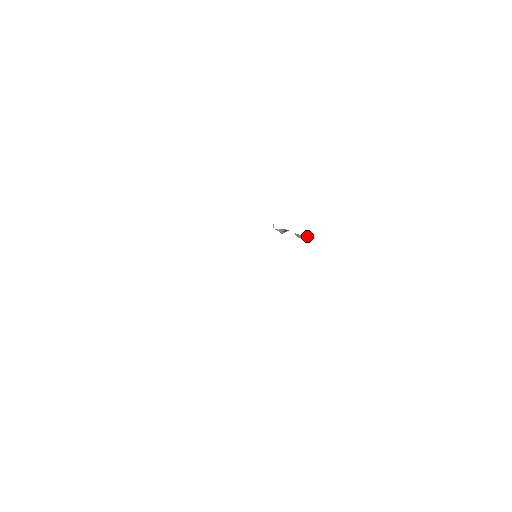
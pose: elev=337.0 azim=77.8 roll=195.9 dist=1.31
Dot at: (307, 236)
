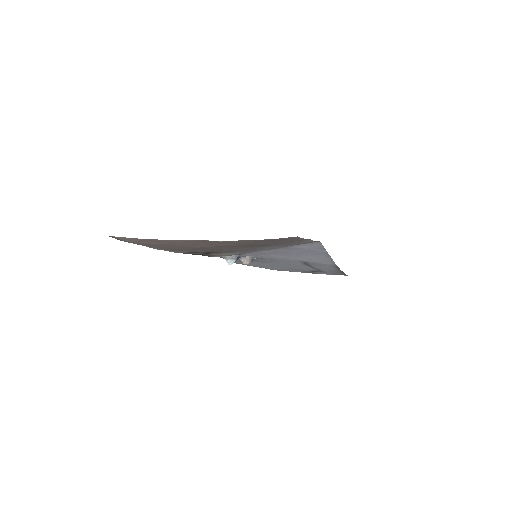
Dot at: (256, 258)
